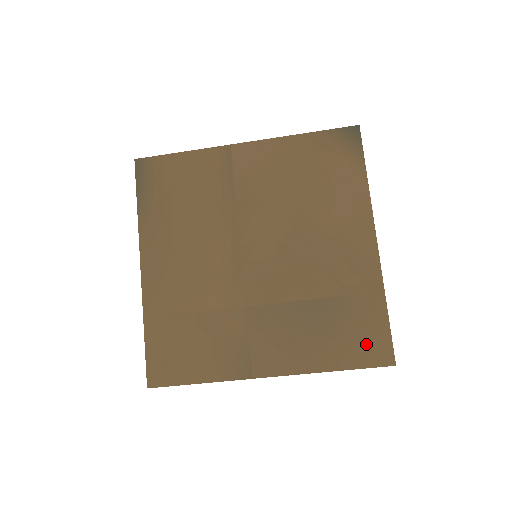
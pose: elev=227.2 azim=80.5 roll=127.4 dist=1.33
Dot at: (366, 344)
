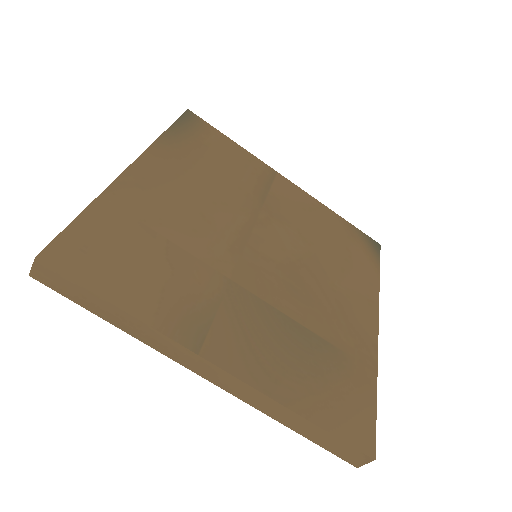
Dot at: (348, 412)
